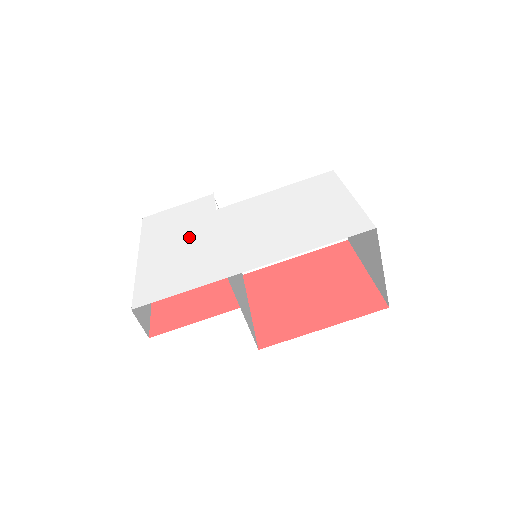
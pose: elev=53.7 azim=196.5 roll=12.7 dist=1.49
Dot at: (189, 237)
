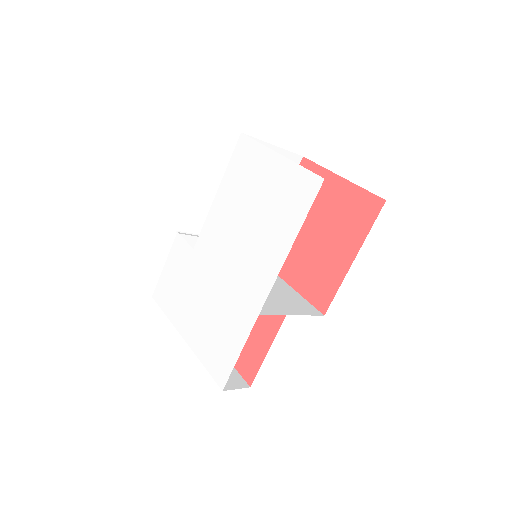
Dot at: (199, 293)
